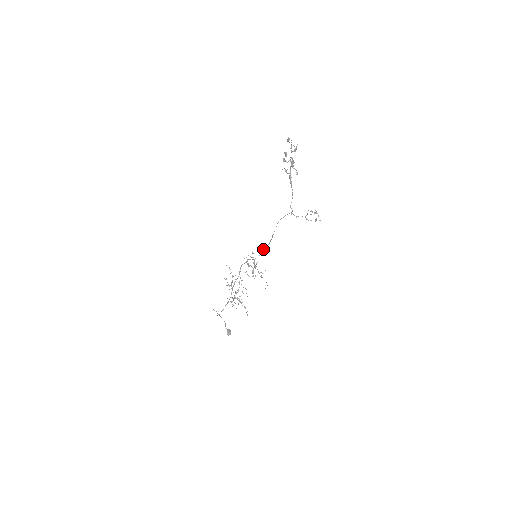
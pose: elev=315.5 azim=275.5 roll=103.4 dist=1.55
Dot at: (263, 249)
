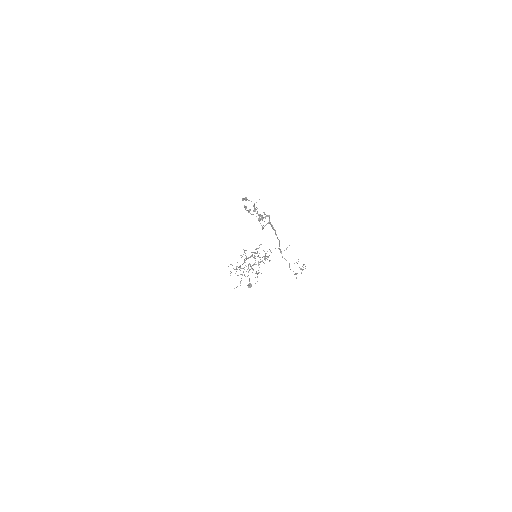
Dot at: (263, 256)
